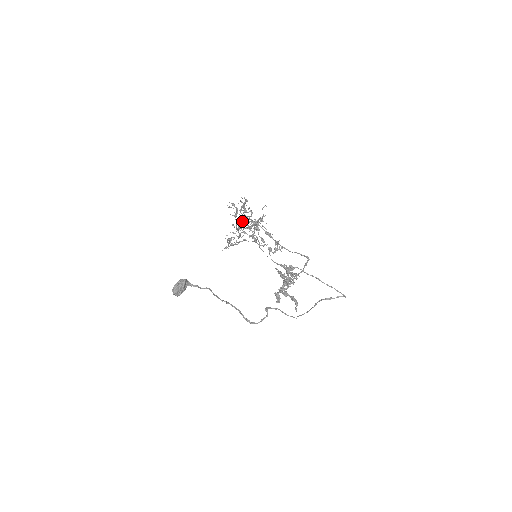
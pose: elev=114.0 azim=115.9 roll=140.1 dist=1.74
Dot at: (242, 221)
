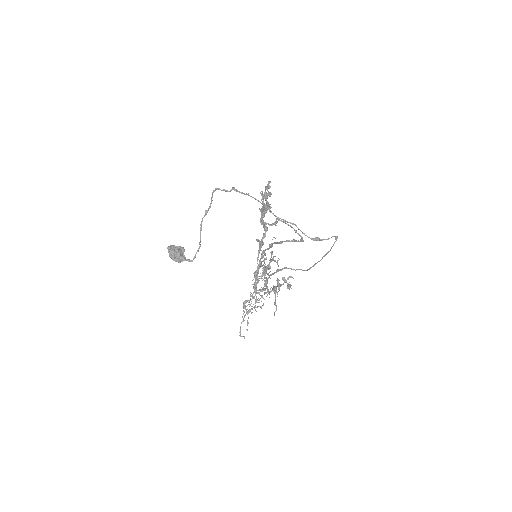
Dot at: (258, 273)
